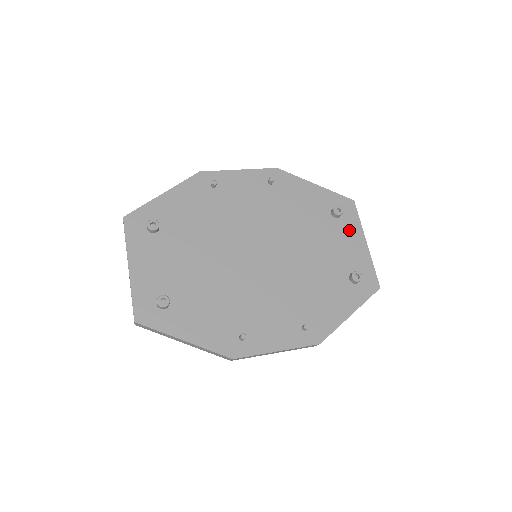
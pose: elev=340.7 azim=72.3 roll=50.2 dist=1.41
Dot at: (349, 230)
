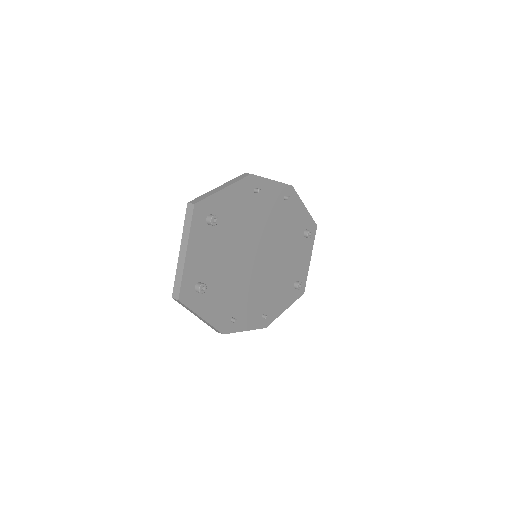
Dot at: (307, 248)
